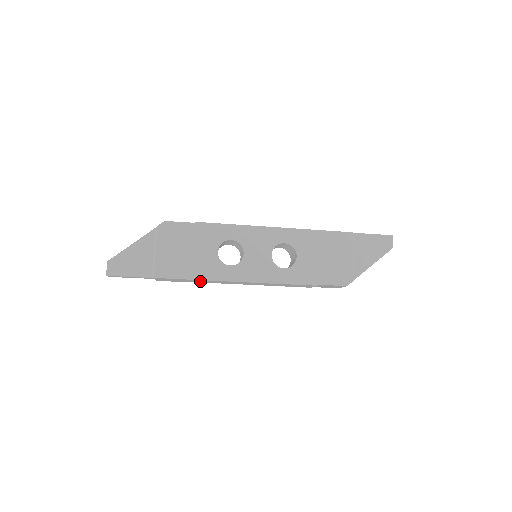
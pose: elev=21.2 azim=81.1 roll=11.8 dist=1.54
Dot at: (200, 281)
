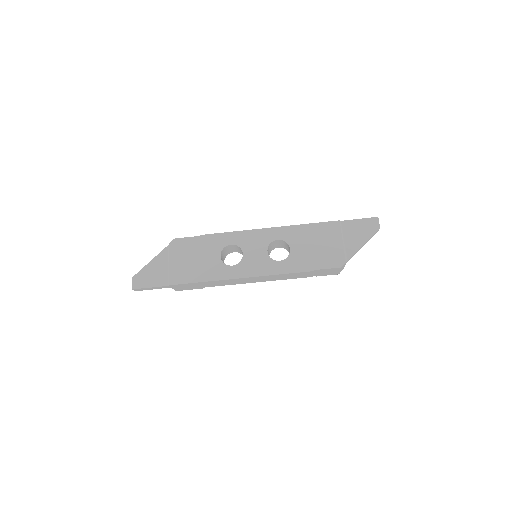
Dot at: (210, 284)
